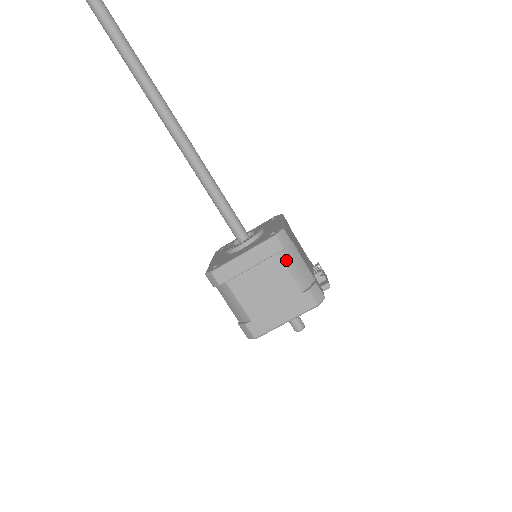
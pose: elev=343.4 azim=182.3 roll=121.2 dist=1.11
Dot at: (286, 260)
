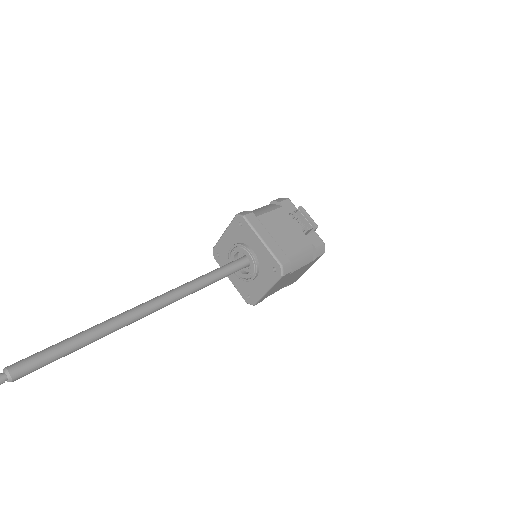
Dot at: (294, 269)
